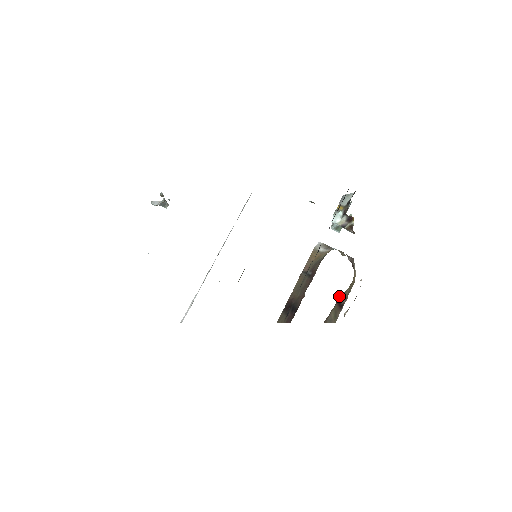
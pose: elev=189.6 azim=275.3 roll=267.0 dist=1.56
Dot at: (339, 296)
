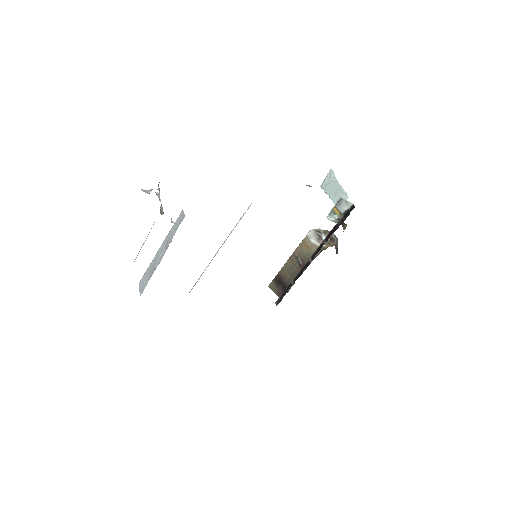
Dot at: occluded
